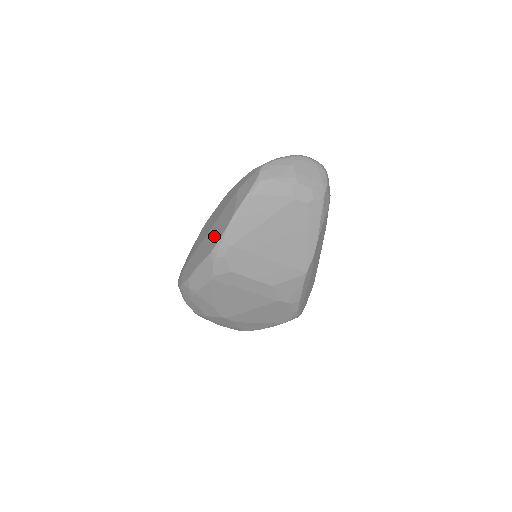
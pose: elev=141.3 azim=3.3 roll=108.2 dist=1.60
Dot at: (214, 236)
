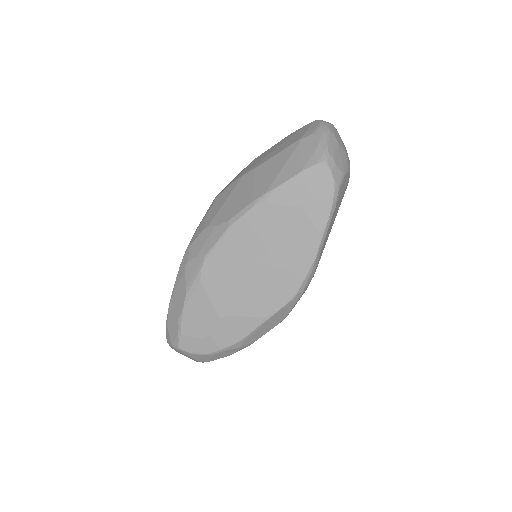
Dot at: (284, 275)
